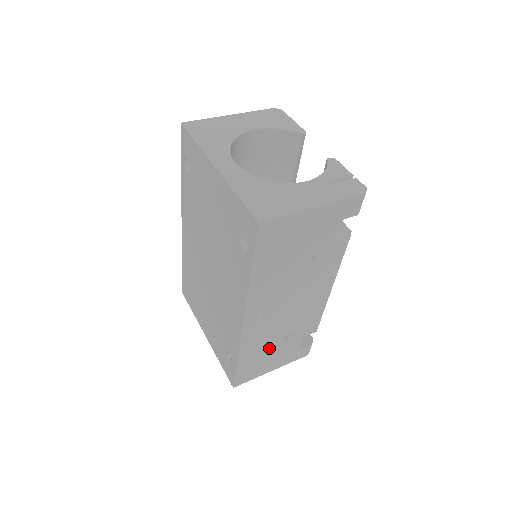
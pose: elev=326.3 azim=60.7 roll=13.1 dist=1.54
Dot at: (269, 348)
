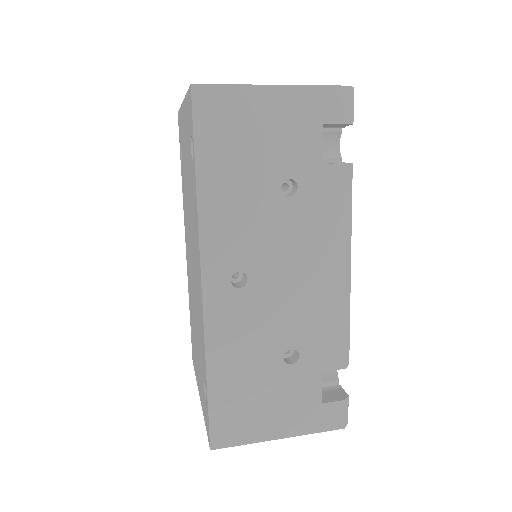
Dot at: (261, 371)
